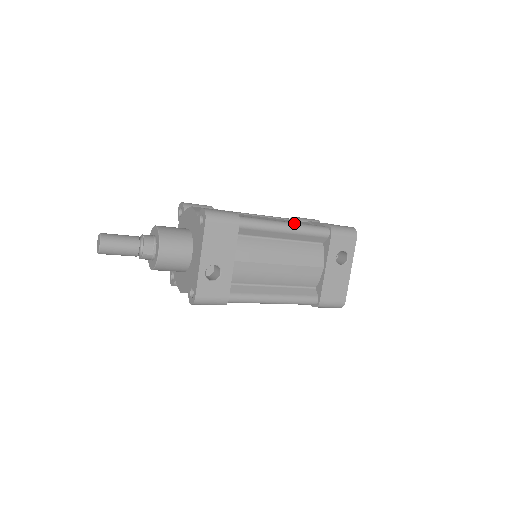
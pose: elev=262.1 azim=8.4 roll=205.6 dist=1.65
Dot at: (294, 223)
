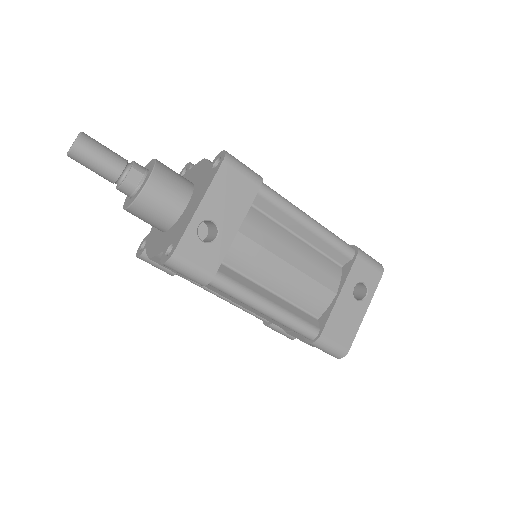
Dot at: (319, 223)
